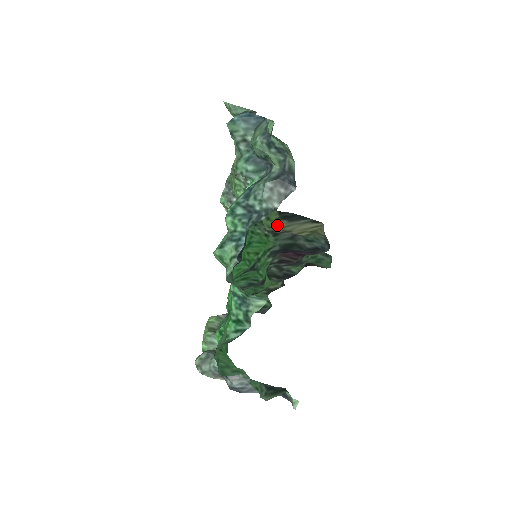
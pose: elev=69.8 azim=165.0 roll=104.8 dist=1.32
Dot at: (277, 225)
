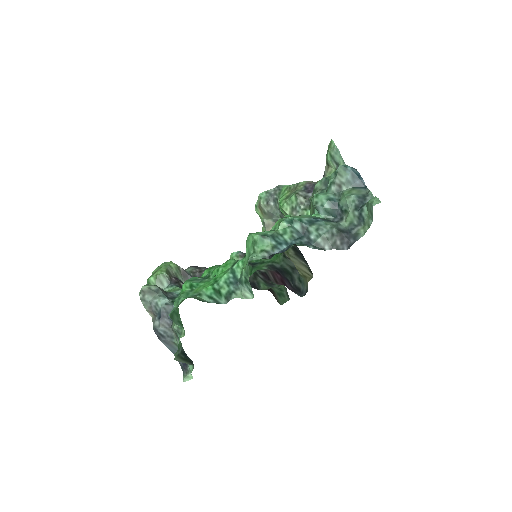
Dot at: occluded
